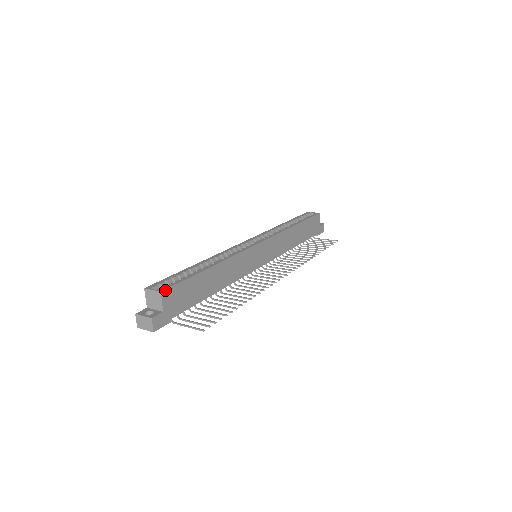
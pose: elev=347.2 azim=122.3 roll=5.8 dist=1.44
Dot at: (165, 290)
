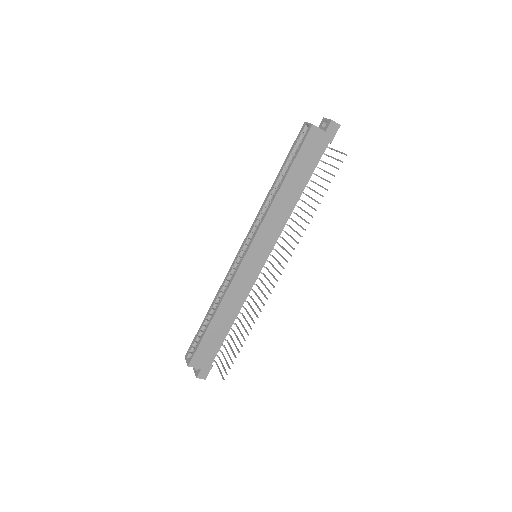
Dot at: (190, 363)
